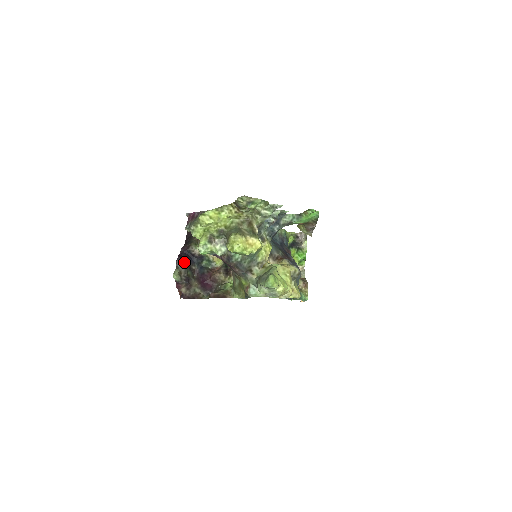
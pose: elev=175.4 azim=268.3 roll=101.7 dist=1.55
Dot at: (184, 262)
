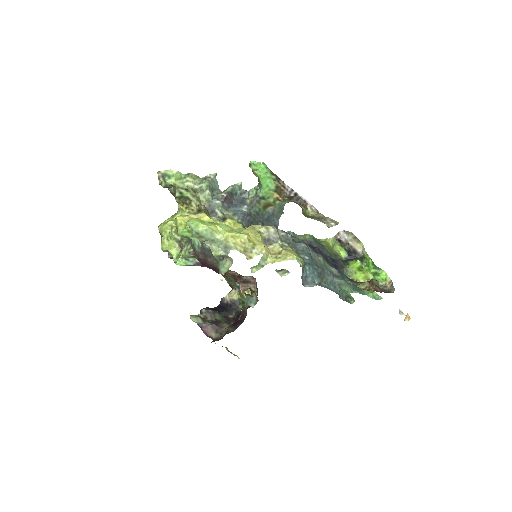
Dot at: (211, 309)
